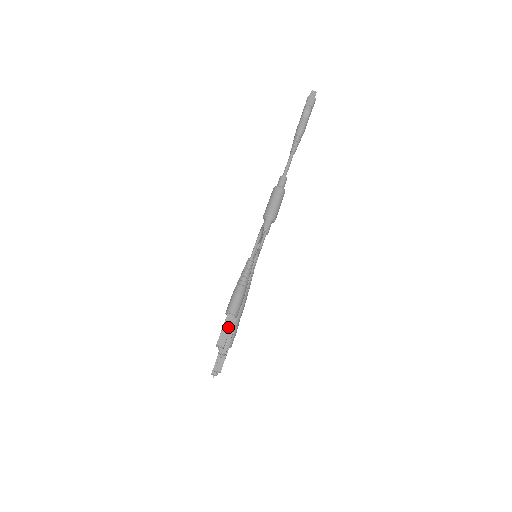
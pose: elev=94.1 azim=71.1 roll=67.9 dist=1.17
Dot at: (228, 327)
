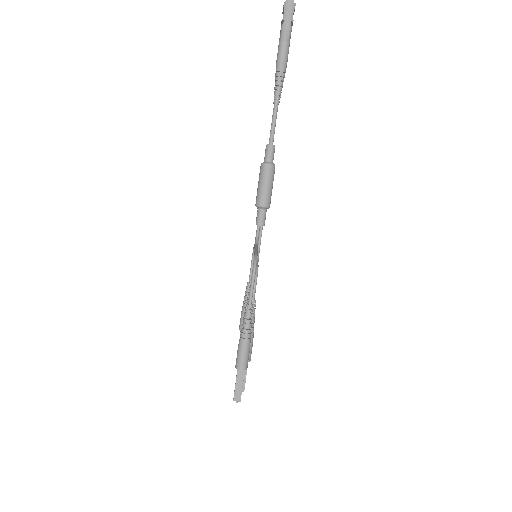
Dot at: (241, 382)
